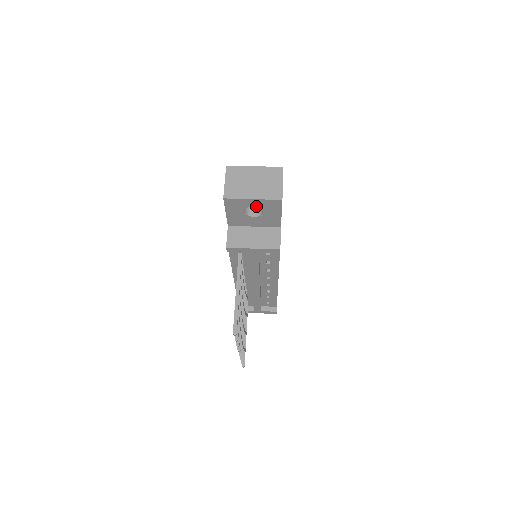
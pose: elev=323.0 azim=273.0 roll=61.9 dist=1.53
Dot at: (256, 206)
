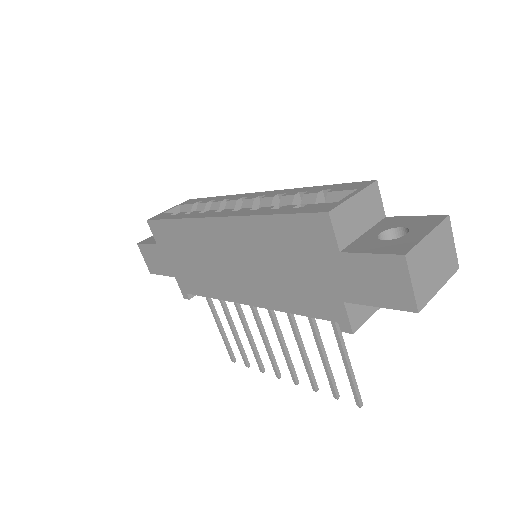
Dot at: occluded
